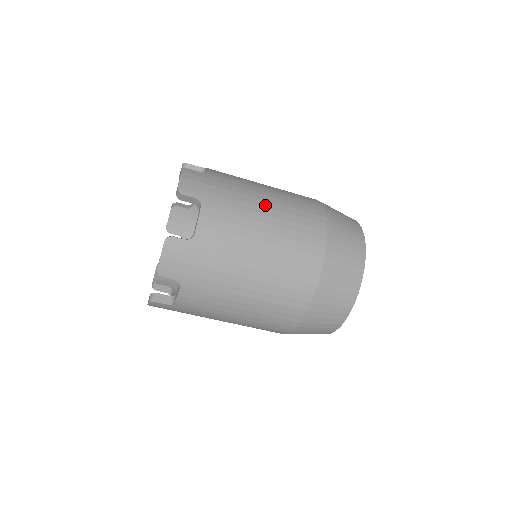
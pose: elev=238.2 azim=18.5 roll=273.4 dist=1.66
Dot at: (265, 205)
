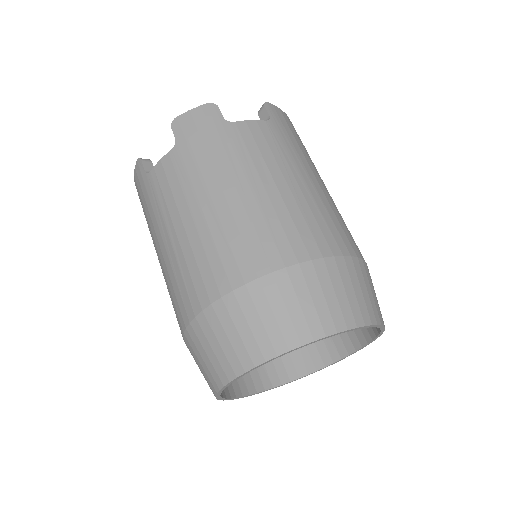
Dot at: (315, 183)
